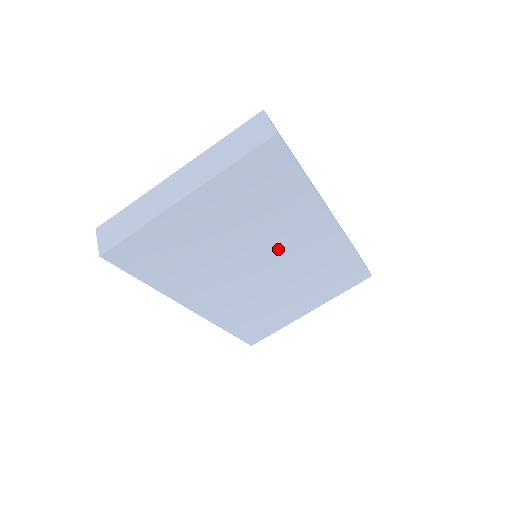
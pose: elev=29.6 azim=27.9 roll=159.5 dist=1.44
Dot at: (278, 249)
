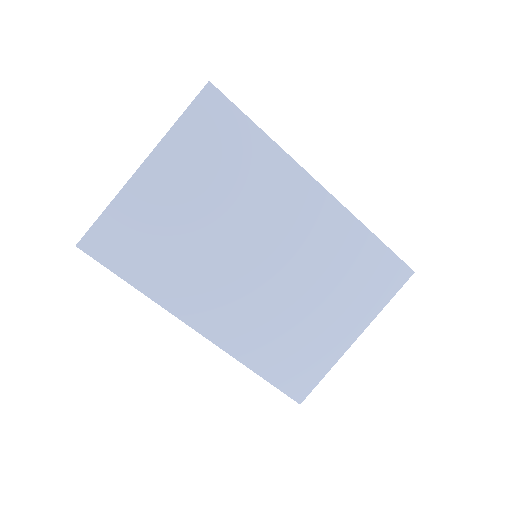
Dot at: (269, 230)
